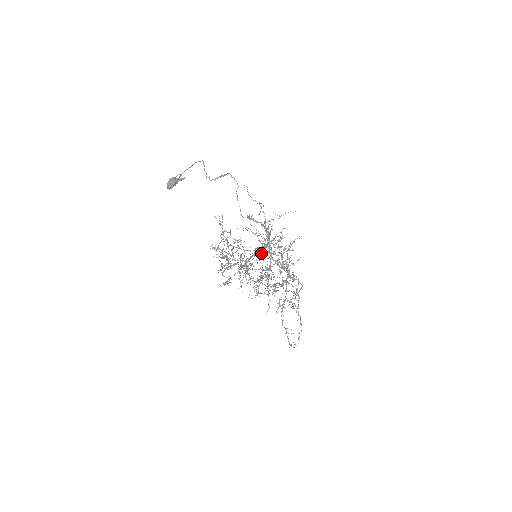
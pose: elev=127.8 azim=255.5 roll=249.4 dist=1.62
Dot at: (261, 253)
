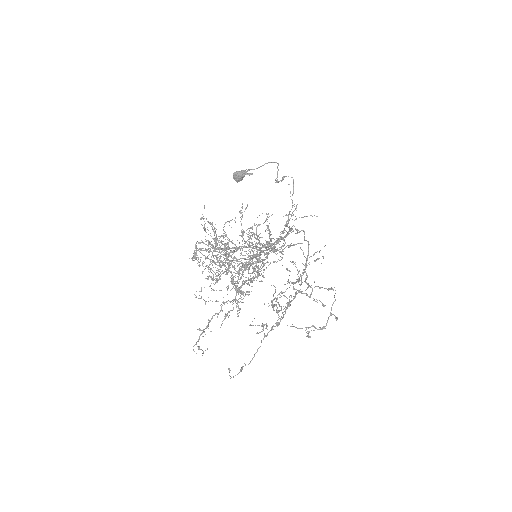
Dot at: occluded
